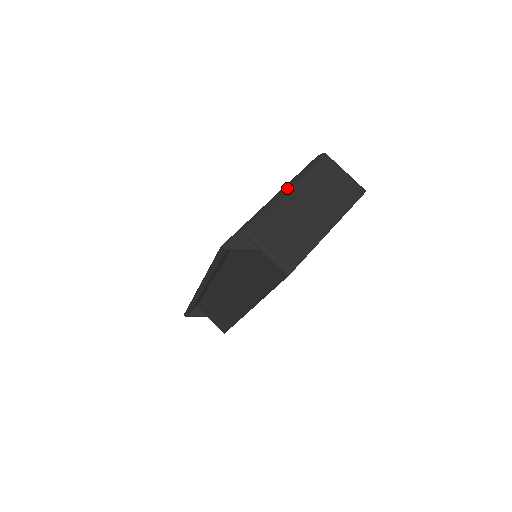
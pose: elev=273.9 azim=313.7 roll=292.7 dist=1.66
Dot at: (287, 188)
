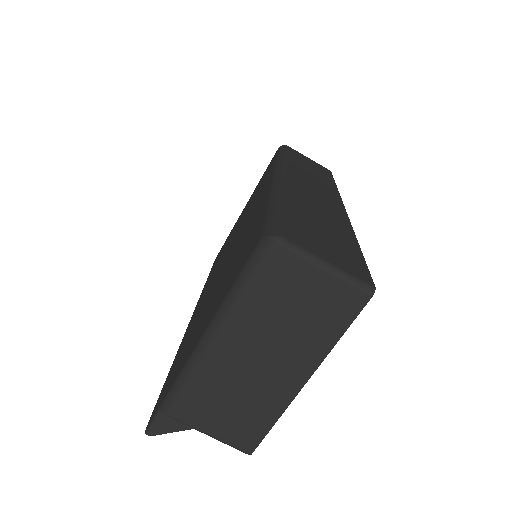
Dot at: (213, 332)
